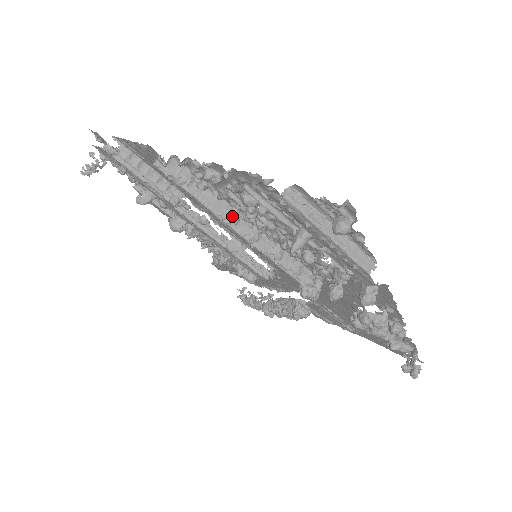
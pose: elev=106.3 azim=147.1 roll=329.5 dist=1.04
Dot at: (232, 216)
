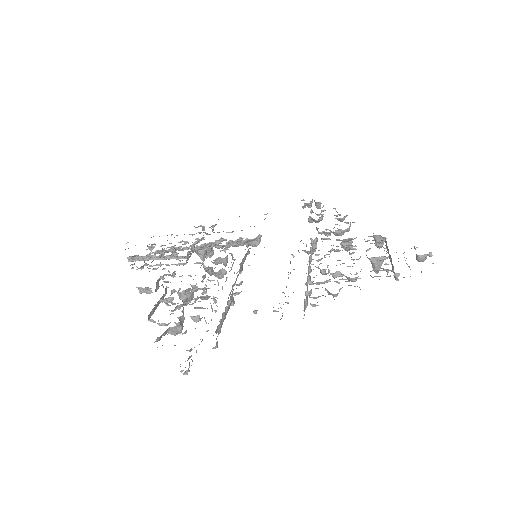
Dot at: (310, 279)
